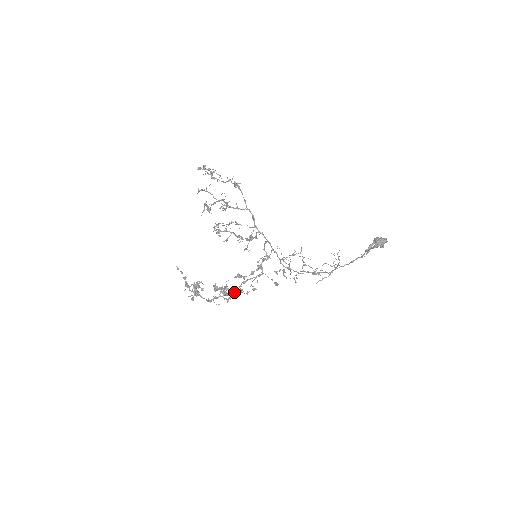
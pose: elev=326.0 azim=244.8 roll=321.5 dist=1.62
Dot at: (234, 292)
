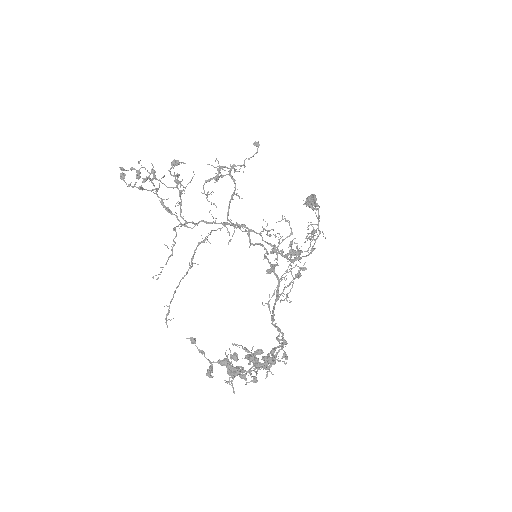
Dot at: (279, 331)
